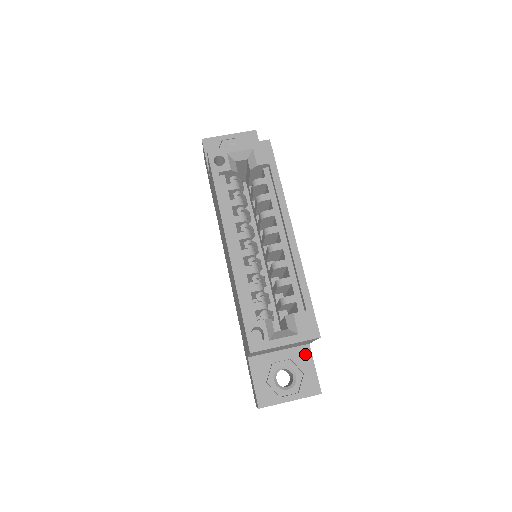
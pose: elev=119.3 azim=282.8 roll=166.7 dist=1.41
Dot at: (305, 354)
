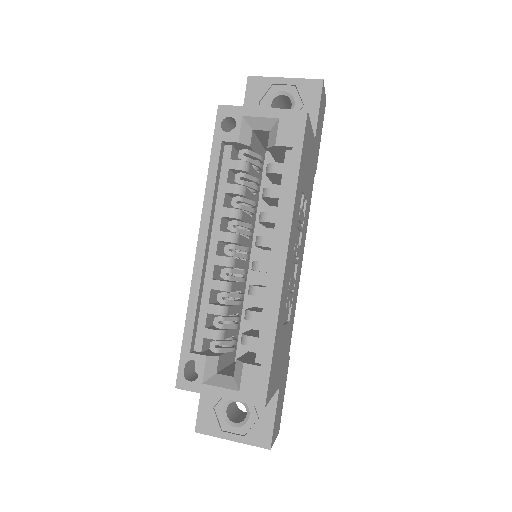
Dot at: occluded
